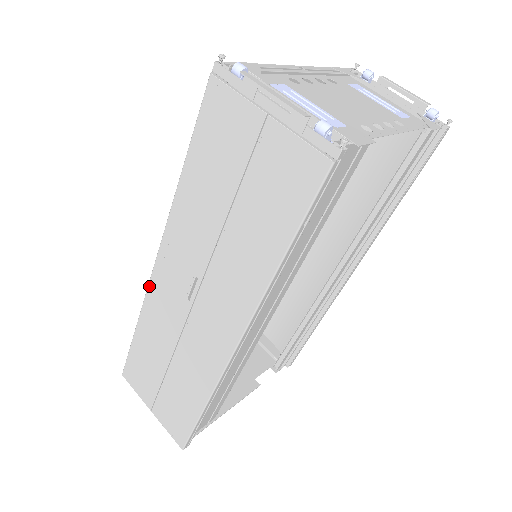
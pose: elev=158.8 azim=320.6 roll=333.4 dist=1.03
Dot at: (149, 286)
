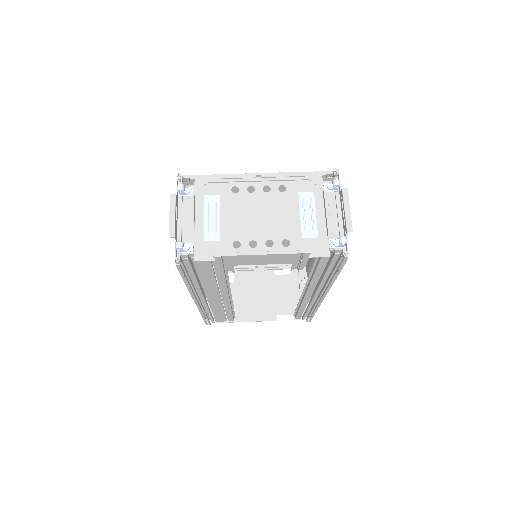
Dot at: occluded
